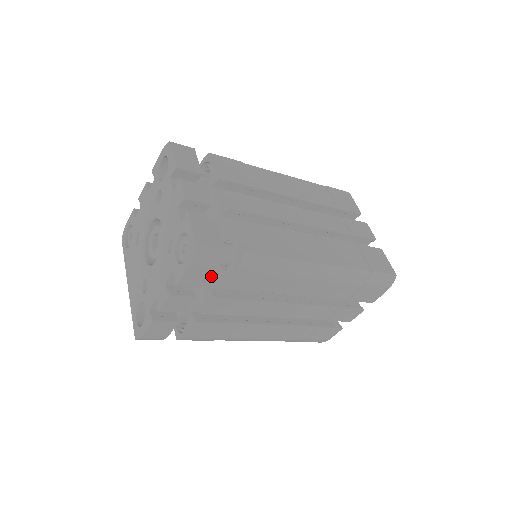
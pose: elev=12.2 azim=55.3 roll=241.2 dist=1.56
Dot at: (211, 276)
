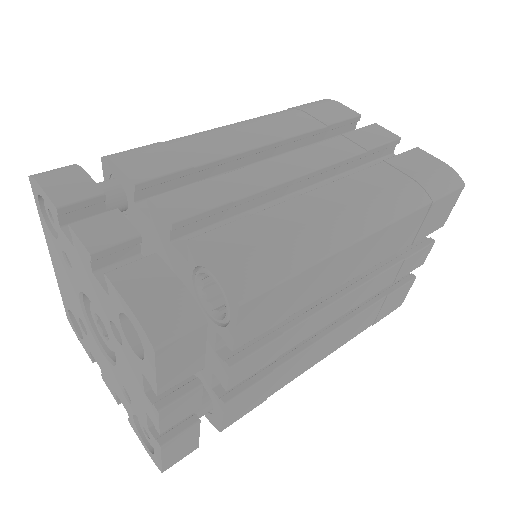
Dot at: occluded
